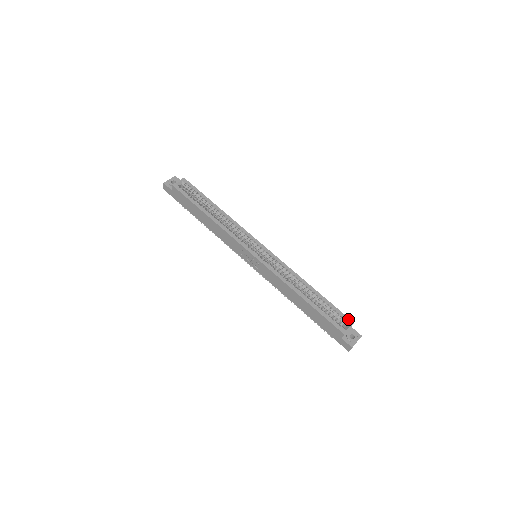
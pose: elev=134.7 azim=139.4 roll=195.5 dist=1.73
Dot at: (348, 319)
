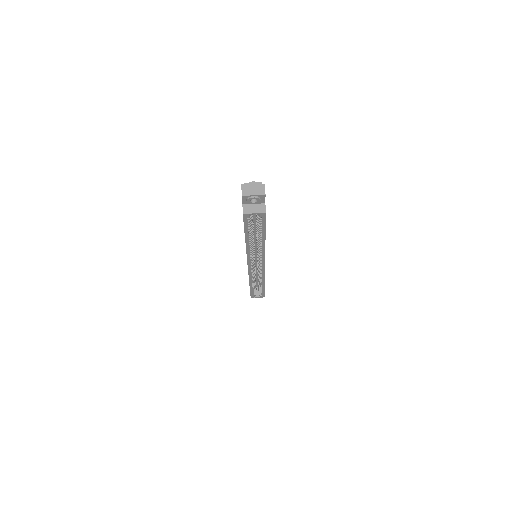
Dot at: (263, 296)
